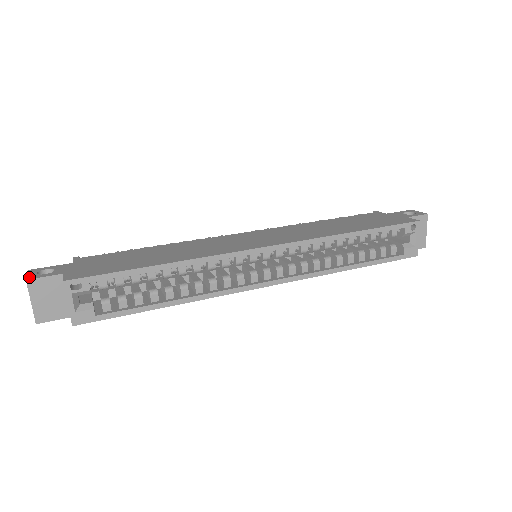
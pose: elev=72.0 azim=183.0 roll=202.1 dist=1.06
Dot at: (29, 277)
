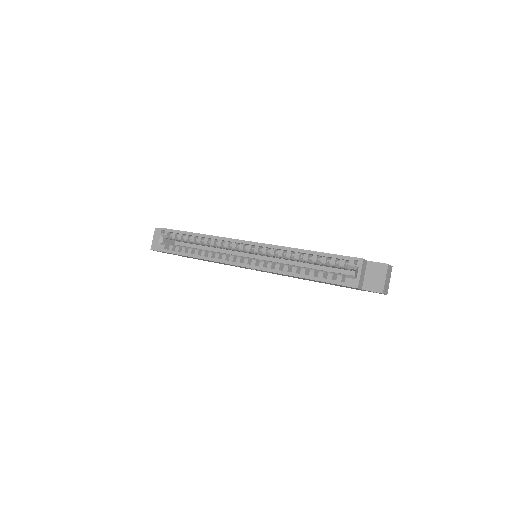
Dot at: (158, 228)
